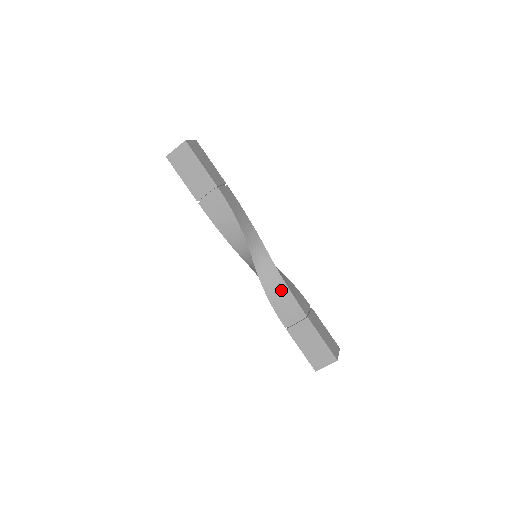
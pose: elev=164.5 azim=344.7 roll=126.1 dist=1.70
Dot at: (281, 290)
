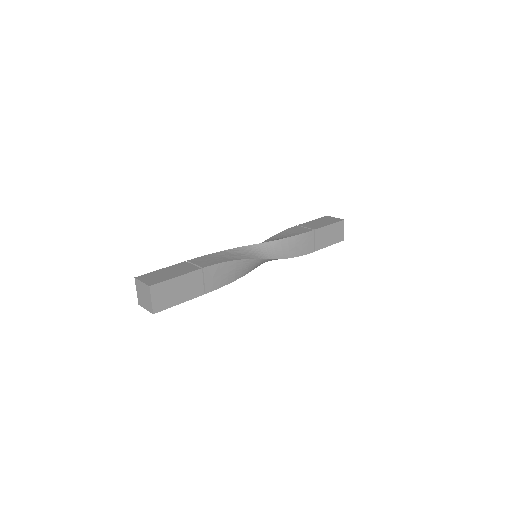
Dot at: (291, 244)
